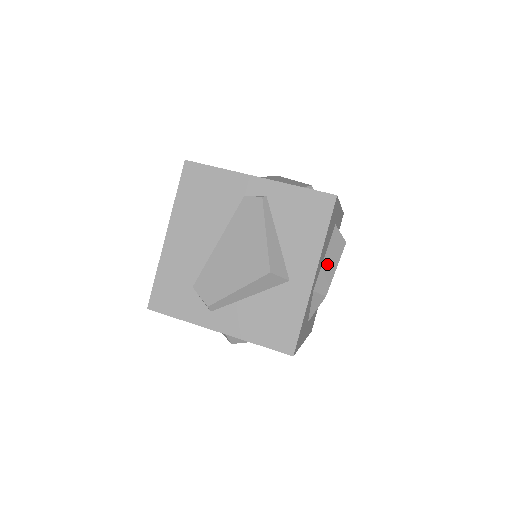
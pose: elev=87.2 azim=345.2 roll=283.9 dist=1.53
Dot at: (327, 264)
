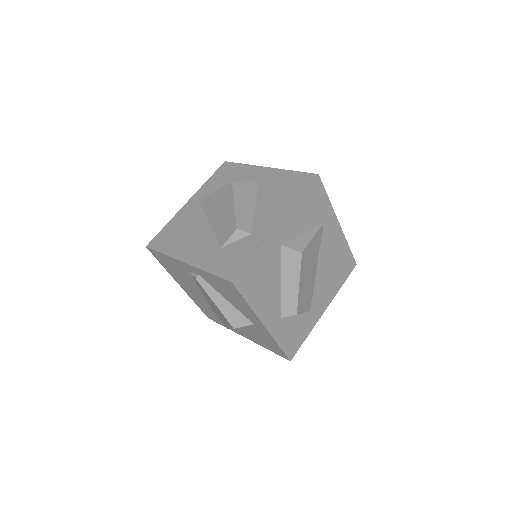
Dot at: (287, 288)
